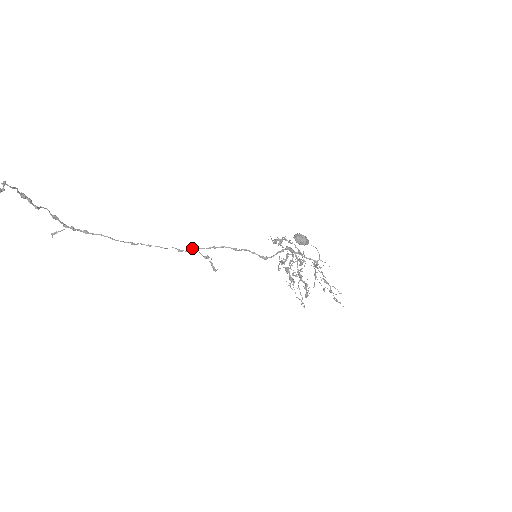
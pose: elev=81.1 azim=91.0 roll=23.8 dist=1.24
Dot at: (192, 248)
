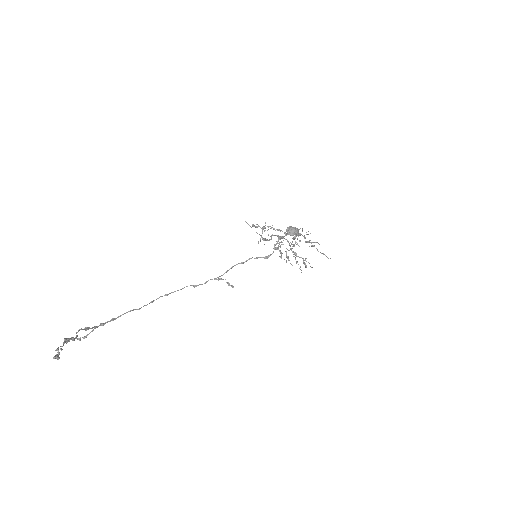
Dot at: occluded
